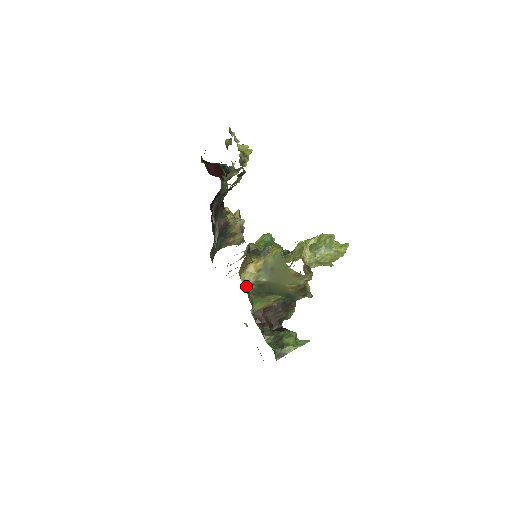
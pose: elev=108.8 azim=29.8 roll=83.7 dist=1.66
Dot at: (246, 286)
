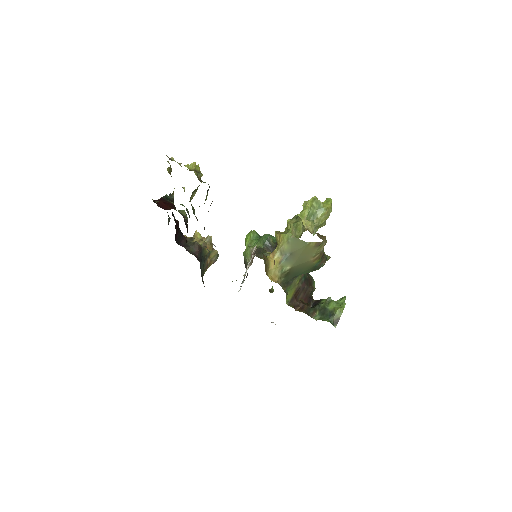
Dot at: occluded
